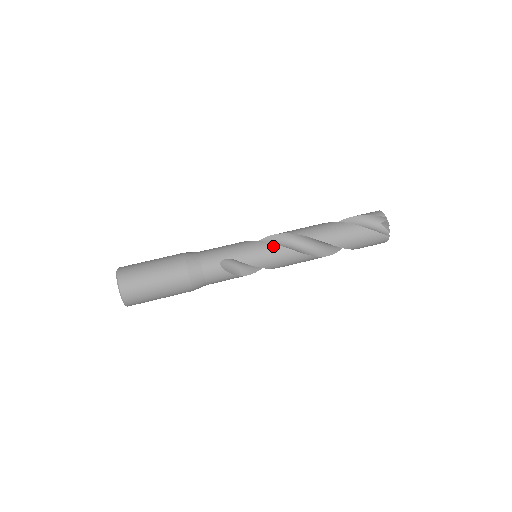
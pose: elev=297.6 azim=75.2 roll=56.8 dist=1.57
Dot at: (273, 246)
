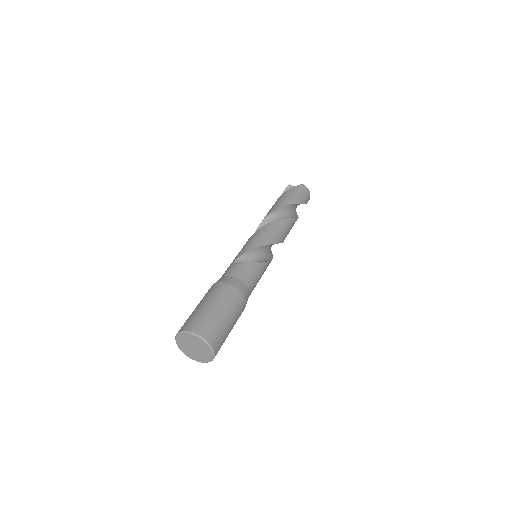
Dot at: (252, 235)
